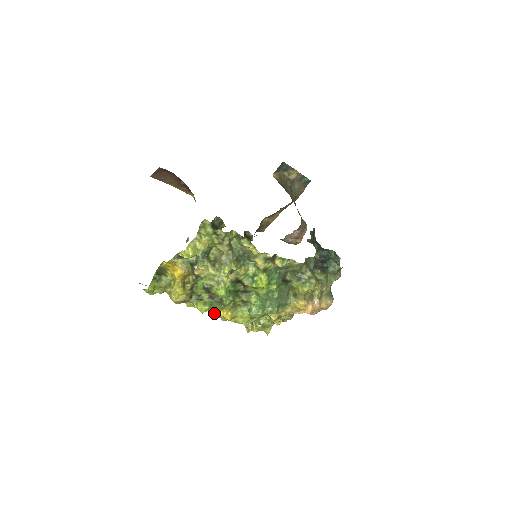
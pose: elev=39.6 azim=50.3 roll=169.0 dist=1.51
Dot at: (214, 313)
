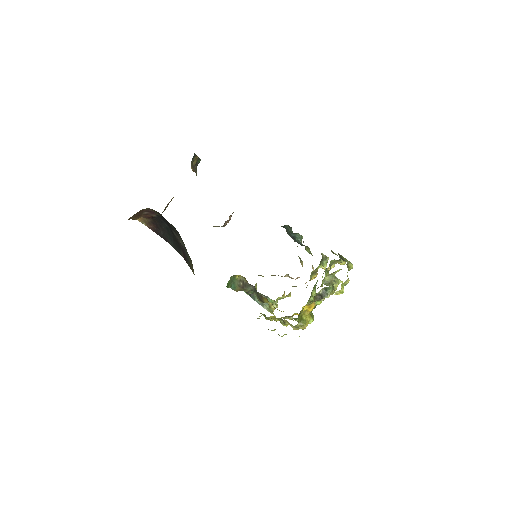
Dot at: occluded
